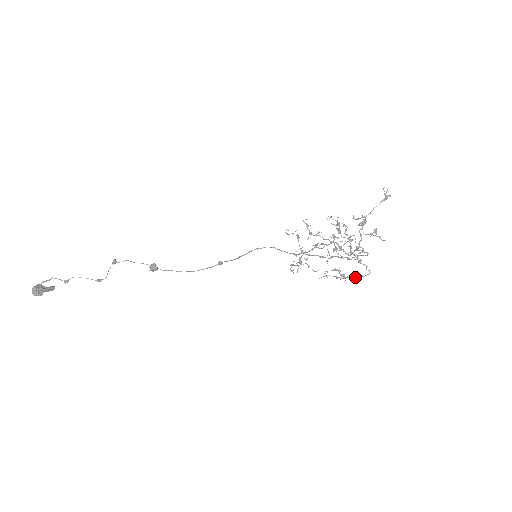
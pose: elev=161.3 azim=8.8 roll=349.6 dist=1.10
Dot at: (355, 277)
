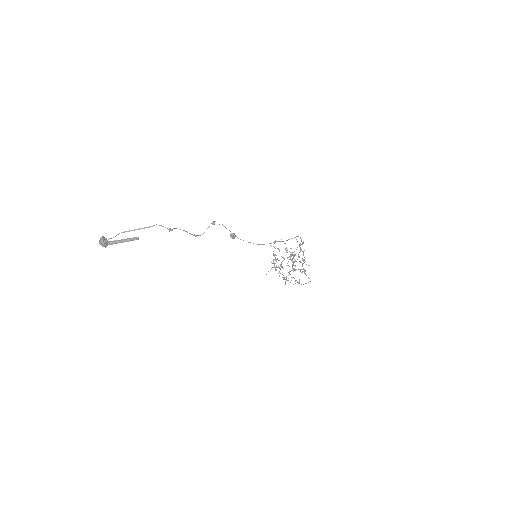
Dot at: (301, 284)
